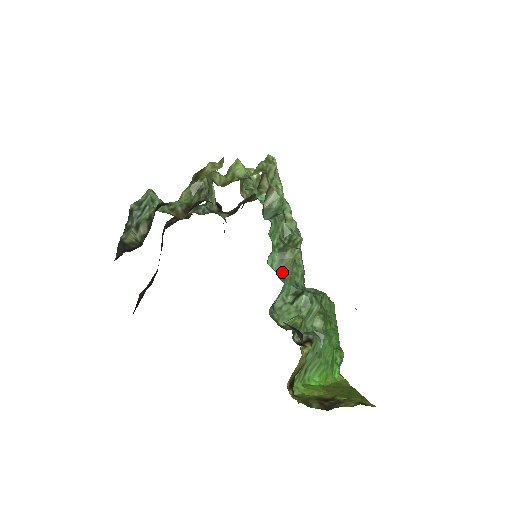
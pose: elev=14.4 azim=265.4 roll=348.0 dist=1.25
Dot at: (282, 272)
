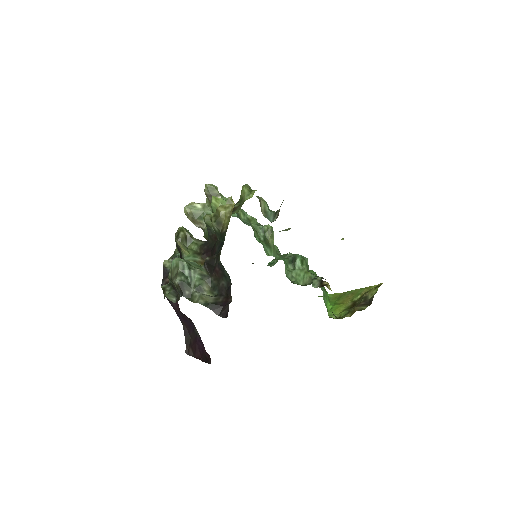
Dot at: (274, 255)
